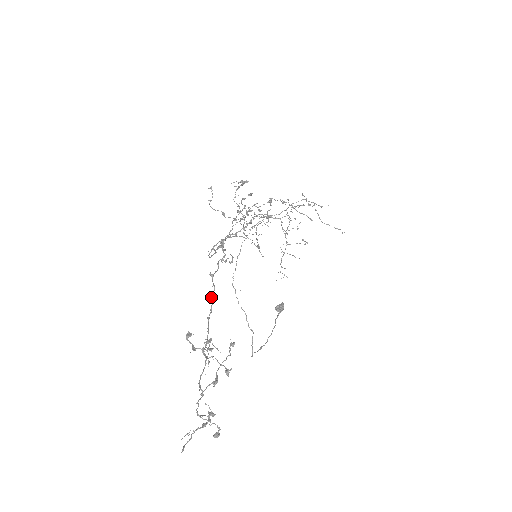
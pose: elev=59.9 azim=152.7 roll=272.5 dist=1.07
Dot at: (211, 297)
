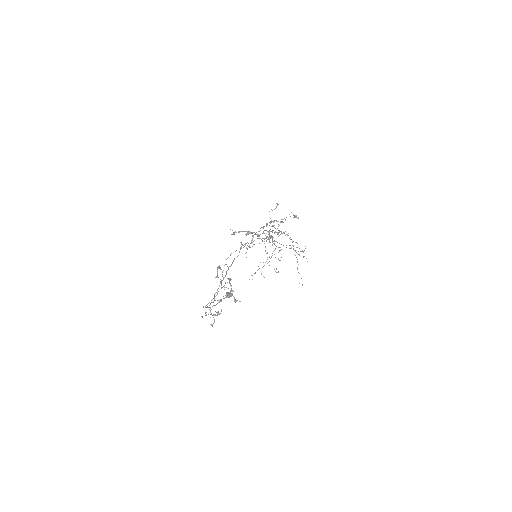
Dot at: (234, 258)
